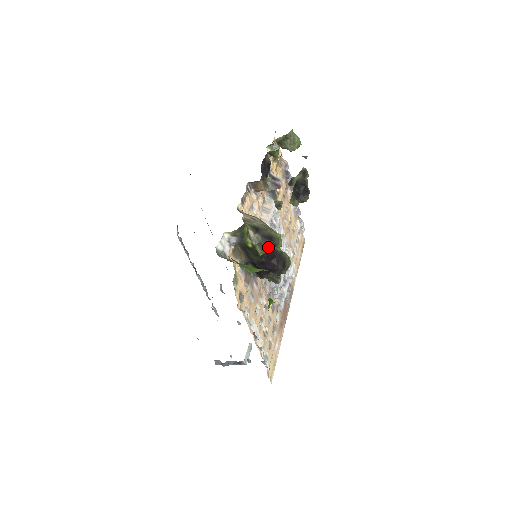
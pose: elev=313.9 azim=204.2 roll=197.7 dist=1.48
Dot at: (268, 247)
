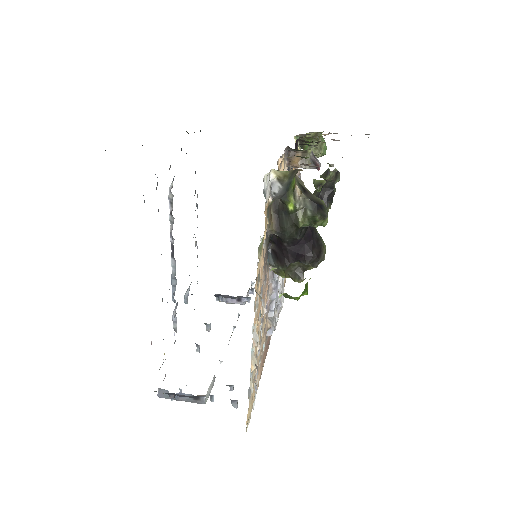
Dot at: (314, 217)
